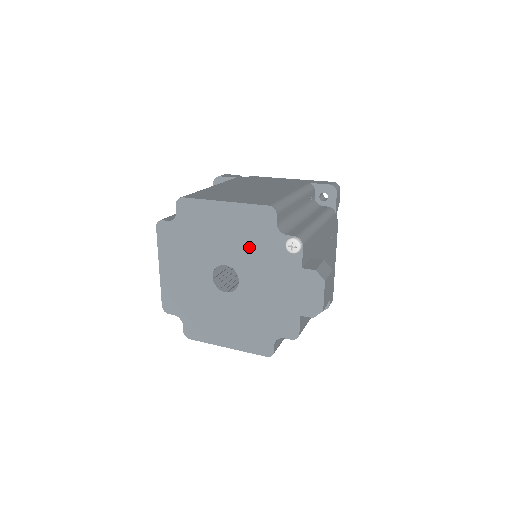
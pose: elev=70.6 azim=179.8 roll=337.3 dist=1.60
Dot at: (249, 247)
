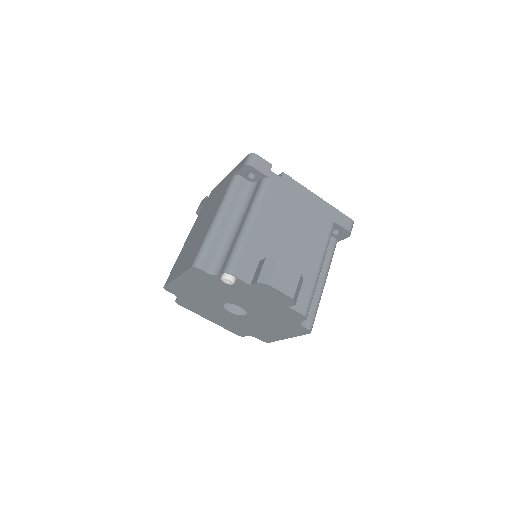
Dot at: (217, 290)
